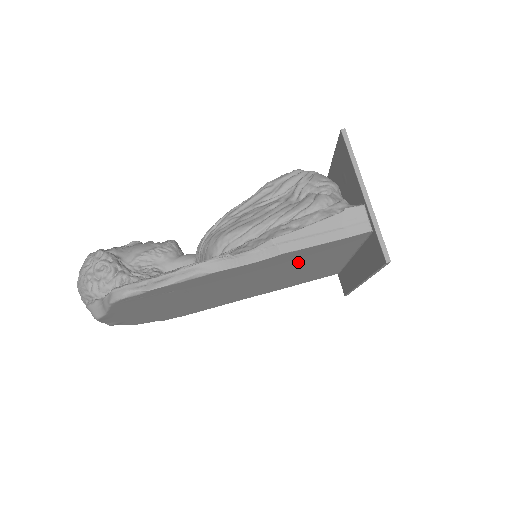
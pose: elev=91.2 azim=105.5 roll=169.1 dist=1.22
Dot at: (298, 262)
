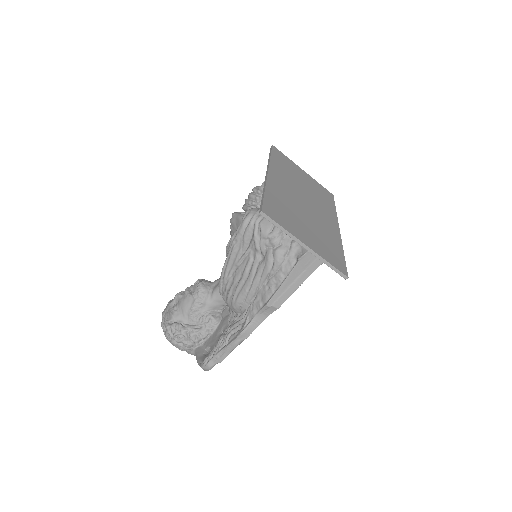
Dot at: occluded
